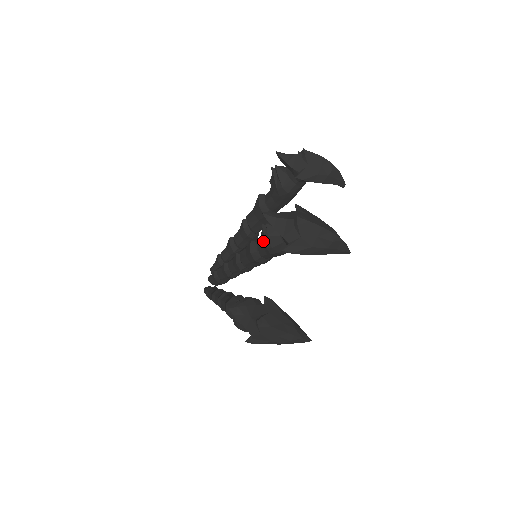
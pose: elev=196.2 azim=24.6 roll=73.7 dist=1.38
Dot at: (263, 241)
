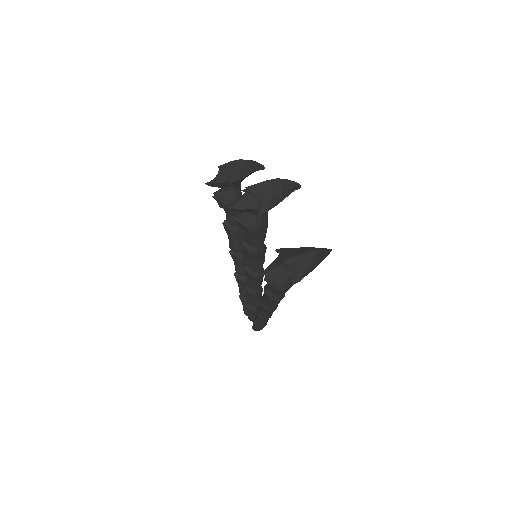
Dot at: (246, 230)
